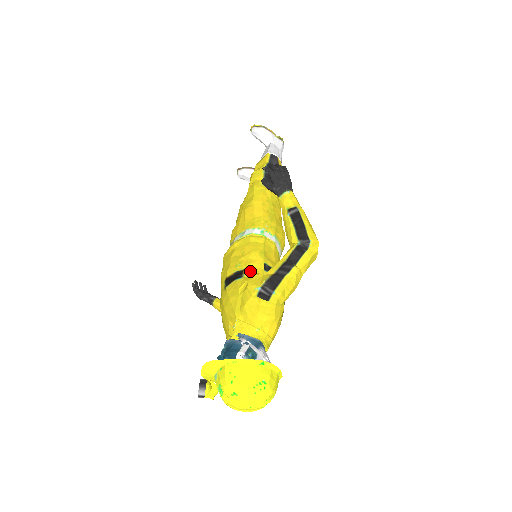
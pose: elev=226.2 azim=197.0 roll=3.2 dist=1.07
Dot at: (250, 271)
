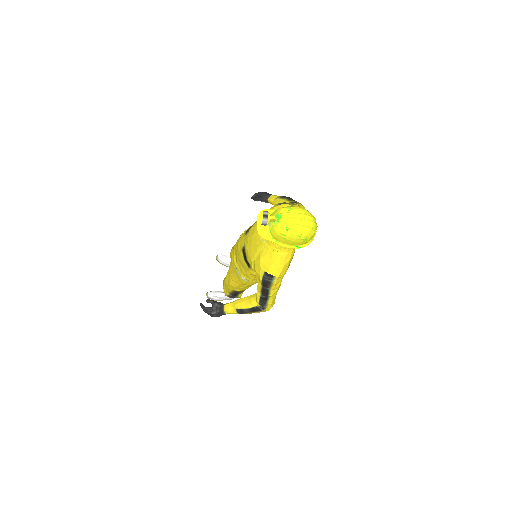
Dot at: occluded
